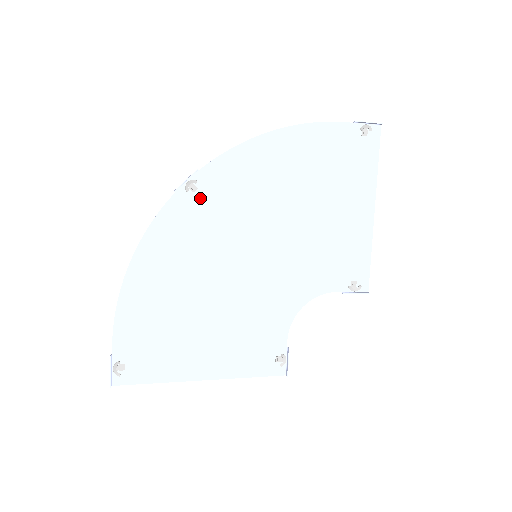
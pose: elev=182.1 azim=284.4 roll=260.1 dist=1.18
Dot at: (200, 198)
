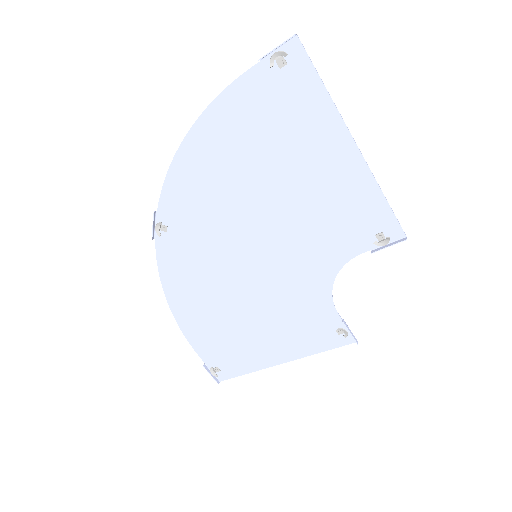
Dot at: (175, 233)
